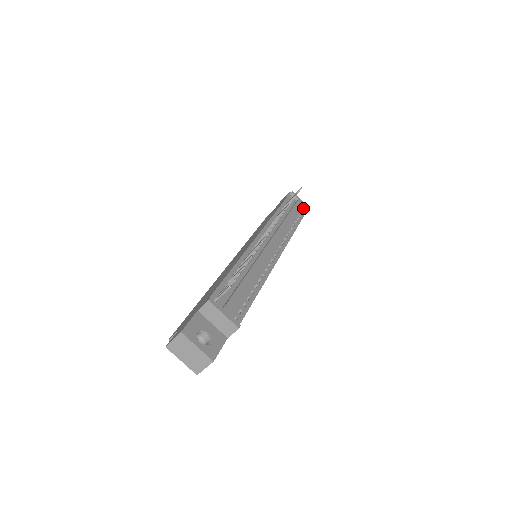
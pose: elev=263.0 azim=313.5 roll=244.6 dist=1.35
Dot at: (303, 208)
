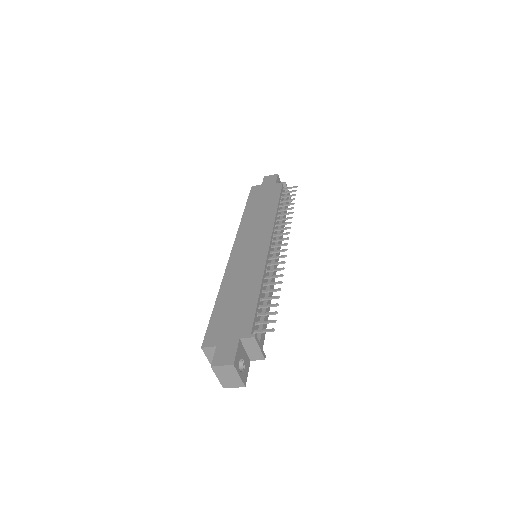
Dot at: occluded
